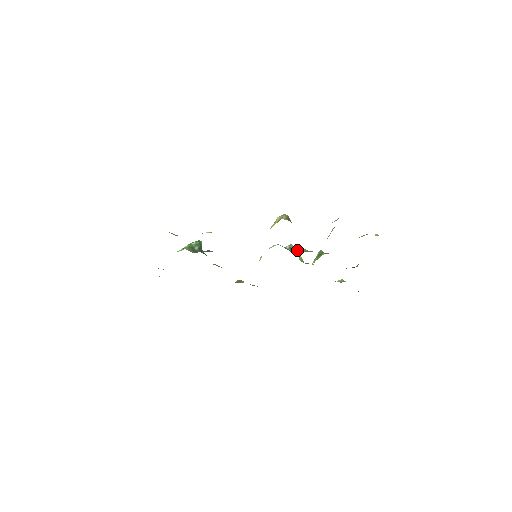
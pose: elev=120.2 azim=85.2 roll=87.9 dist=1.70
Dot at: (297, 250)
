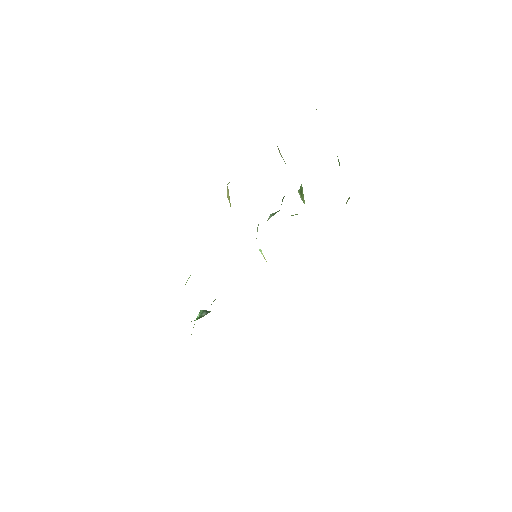
Dot at: occluded
